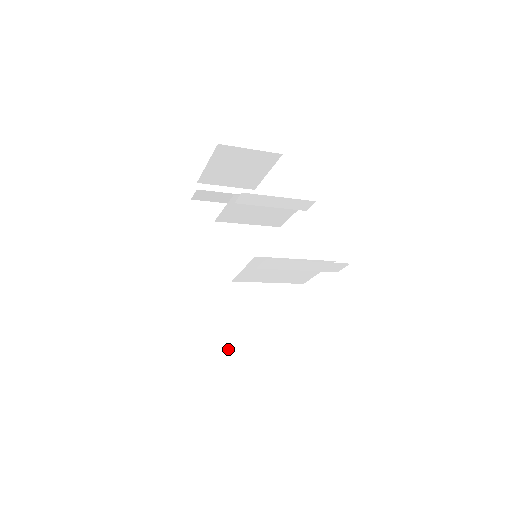
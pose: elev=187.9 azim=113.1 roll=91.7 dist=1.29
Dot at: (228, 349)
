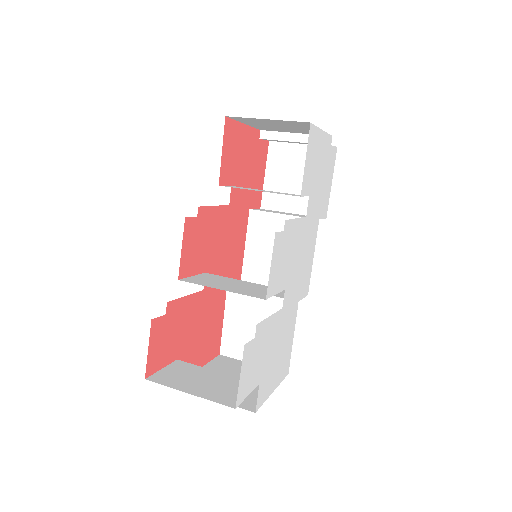
Dot at: (232, 332)
